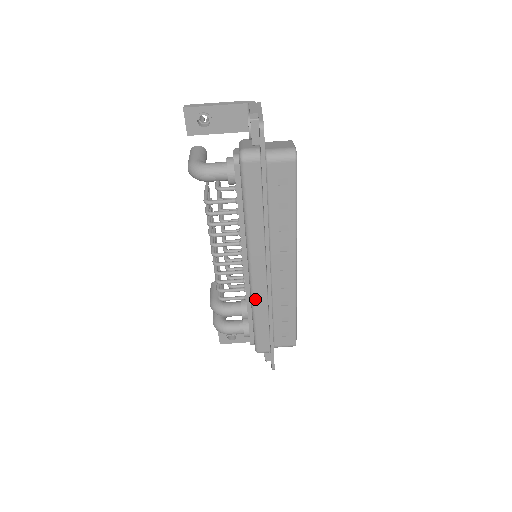
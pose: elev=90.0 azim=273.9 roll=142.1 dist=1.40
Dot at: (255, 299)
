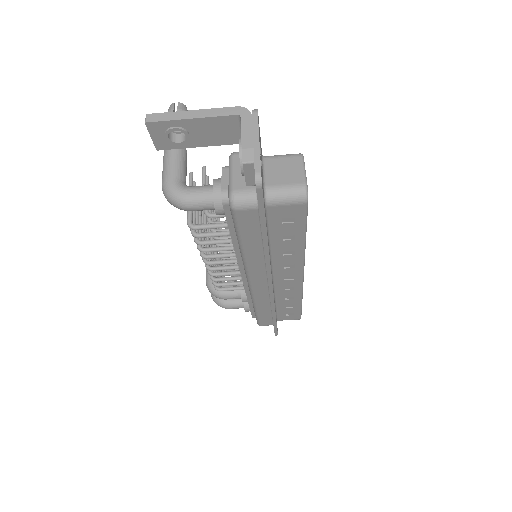
Dot at: (256, 299)
